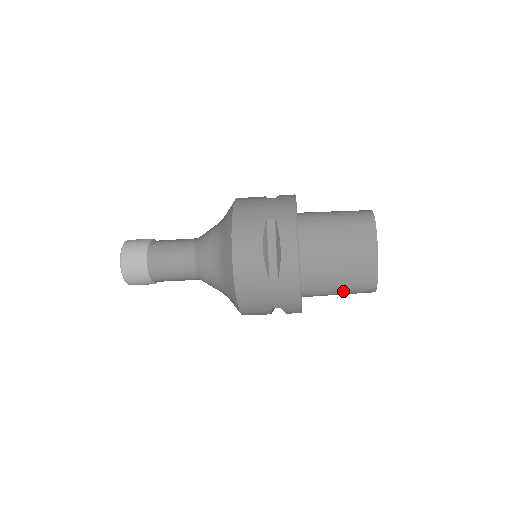
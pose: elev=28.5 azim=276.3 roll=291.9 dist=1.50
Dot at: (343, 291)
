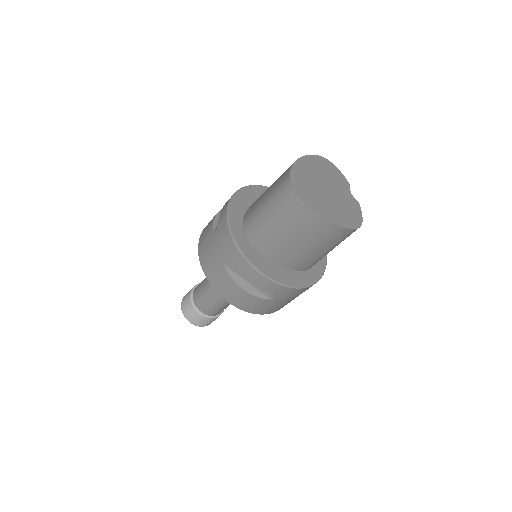
Dot at: occluded
